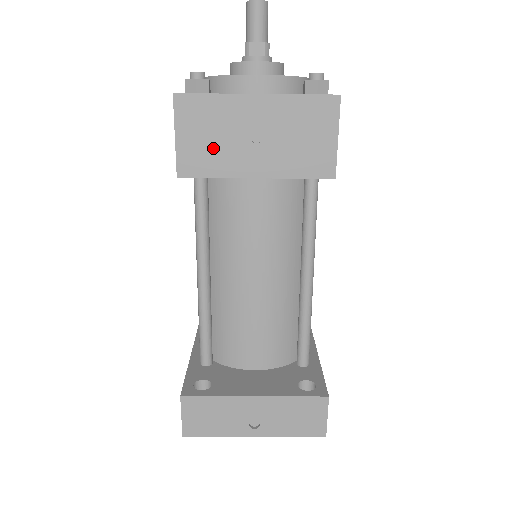
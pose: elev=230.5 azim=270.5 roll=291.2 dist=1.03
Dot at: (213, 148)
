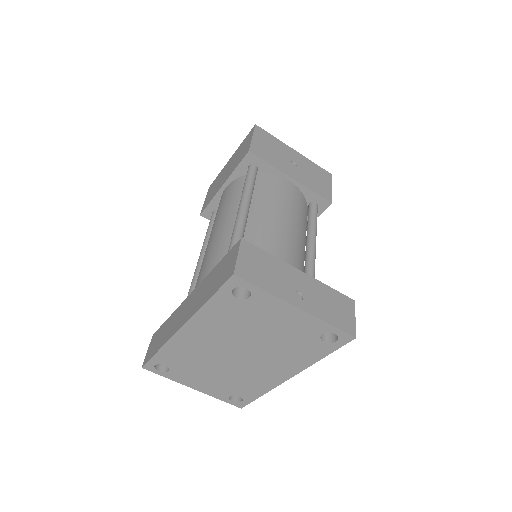
Dot at: (271, 153)
